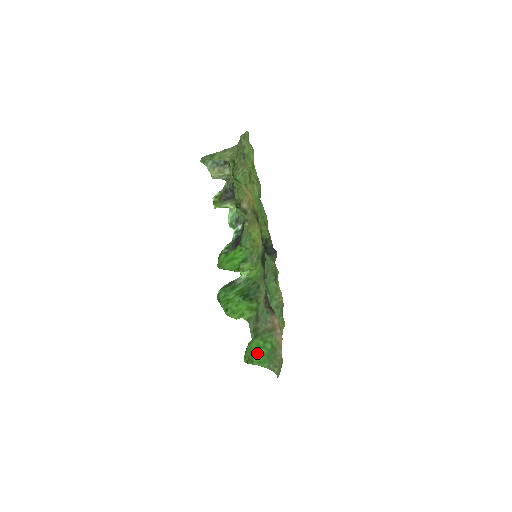
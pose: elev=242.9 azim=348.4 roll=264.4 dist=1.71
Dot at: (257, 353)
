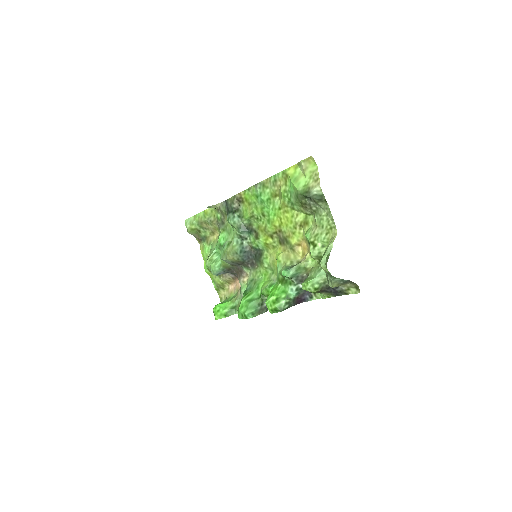
Dot at: occluded
